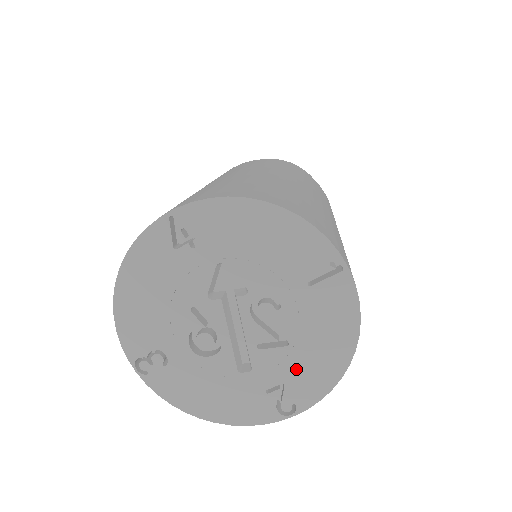
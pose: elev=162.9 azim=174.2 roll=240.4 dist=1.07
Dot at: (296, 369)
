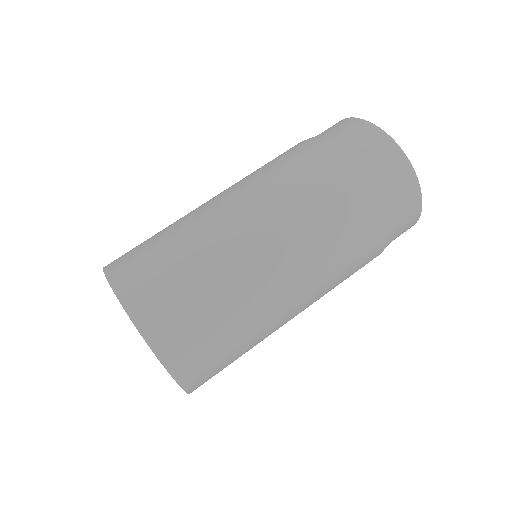
Dot at: occluded
